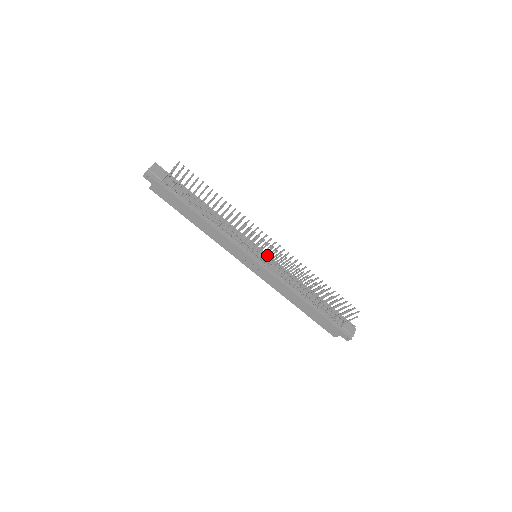
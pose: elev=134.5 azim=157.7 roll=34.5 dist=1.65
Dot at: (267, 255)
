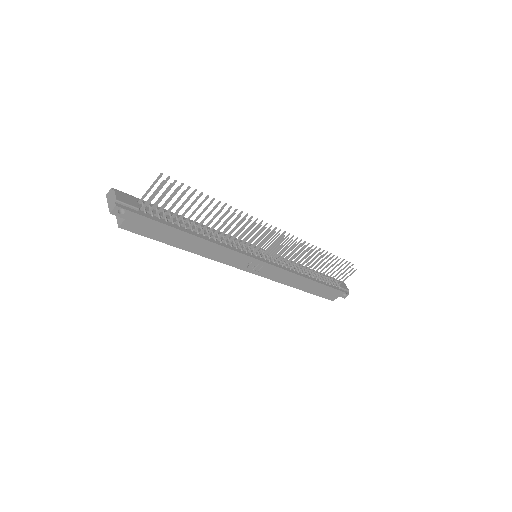
Dot at: (267, 249)
